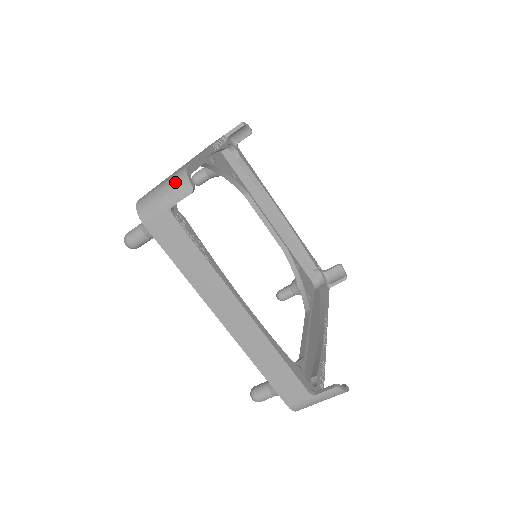
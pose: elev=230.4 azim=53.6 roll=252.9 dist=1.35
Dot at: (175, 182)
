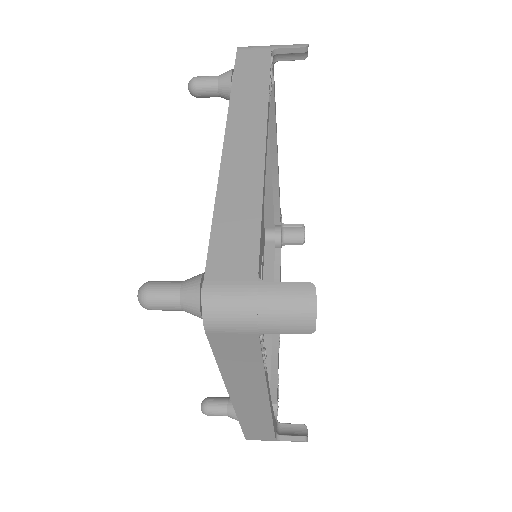
Dot at: (291, 310)
